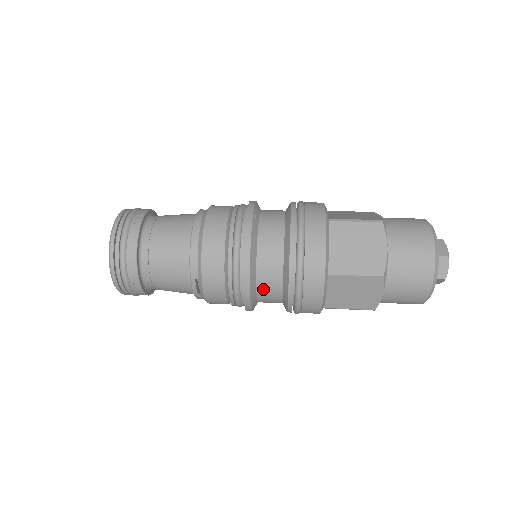
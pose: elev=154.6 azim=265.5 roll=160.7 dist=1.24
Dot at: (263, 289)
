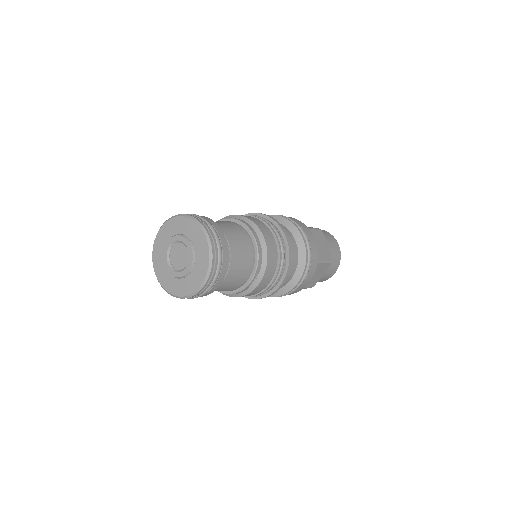
Dot at: occluded
